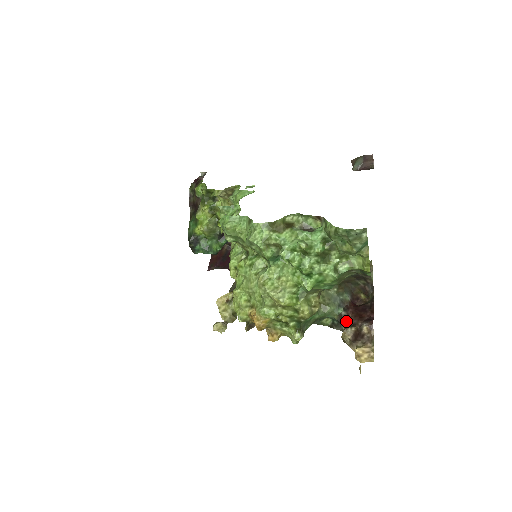
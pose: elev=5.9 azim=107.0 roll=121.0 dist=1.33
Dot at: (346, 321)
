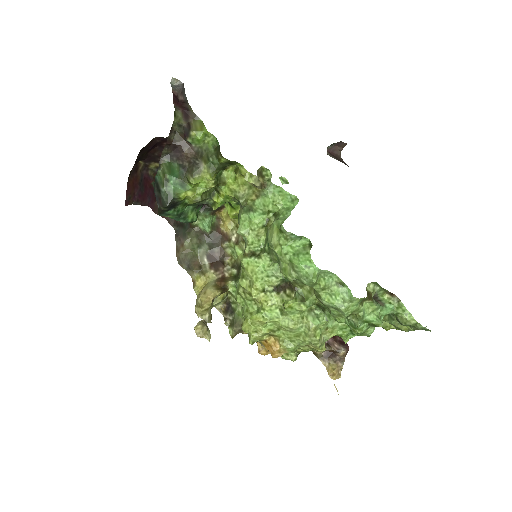
Dot at: occluded
